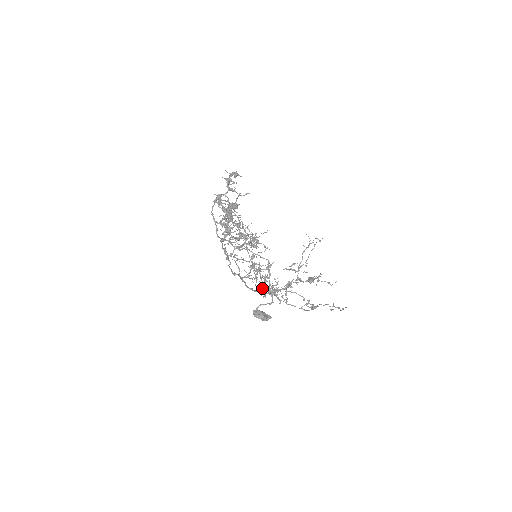
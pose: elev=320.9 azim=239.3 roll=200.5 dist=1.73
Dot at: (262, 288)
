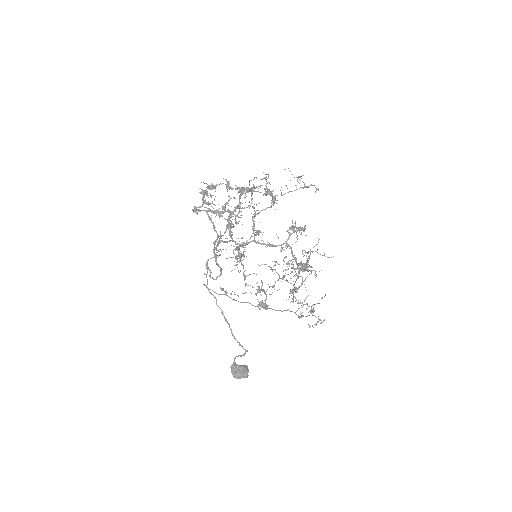
Dot at: occluded
